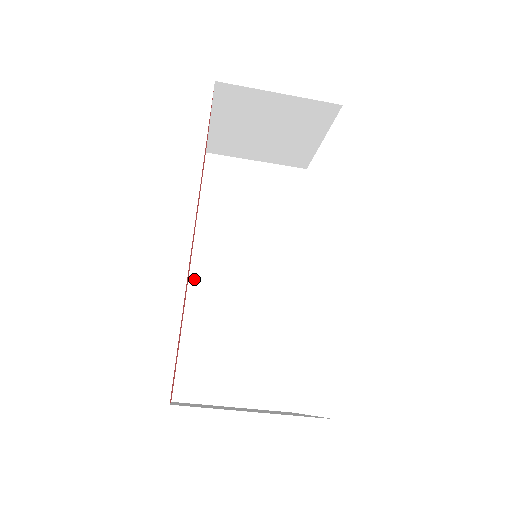
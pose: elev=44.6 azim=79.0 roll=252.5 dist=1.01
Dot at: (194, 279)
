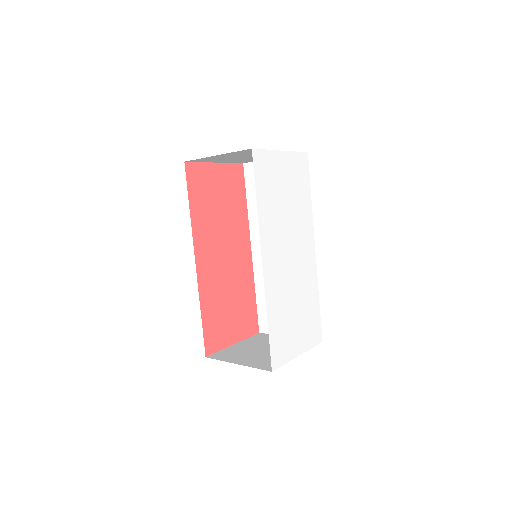
Dot at: (255, 259)
